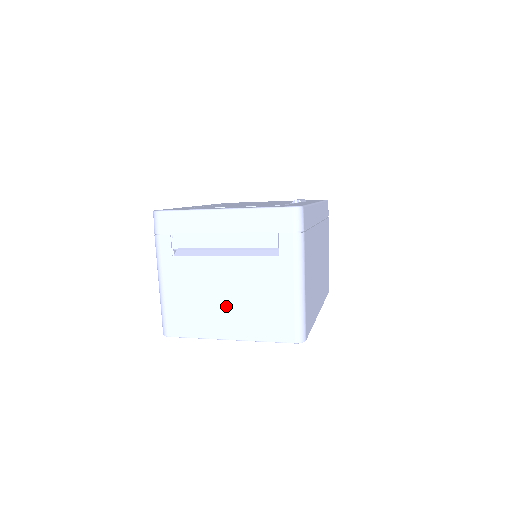
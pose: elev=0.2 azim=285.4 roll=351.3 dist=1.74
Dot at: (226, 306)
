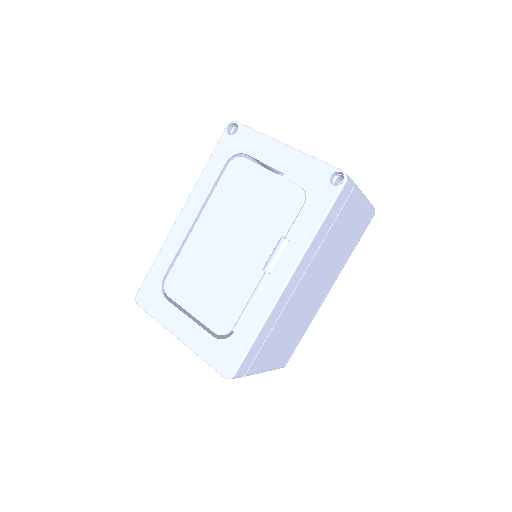
Dot at: occluded
